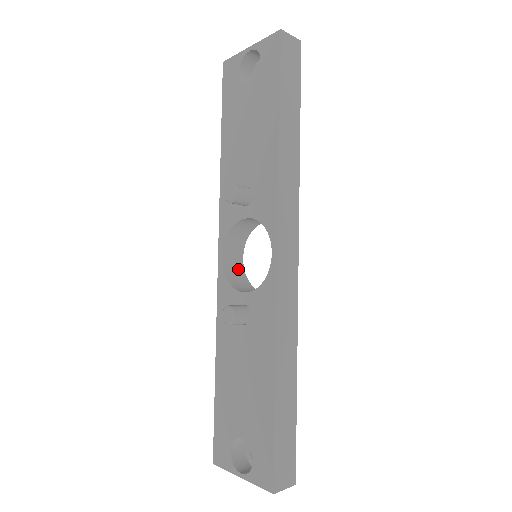
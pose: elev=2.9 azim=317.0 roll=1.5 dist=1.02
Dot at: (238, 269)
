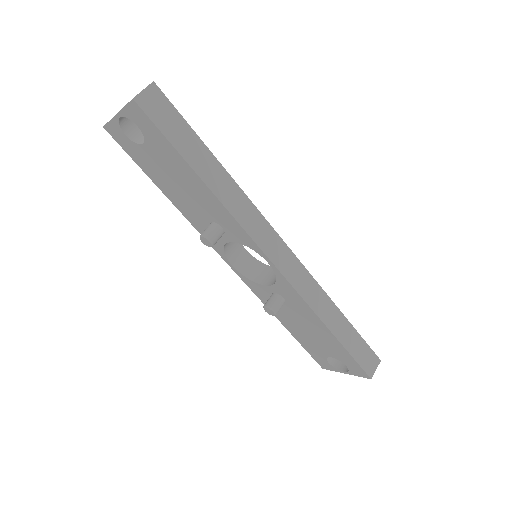
Dot at: (249, 261)
